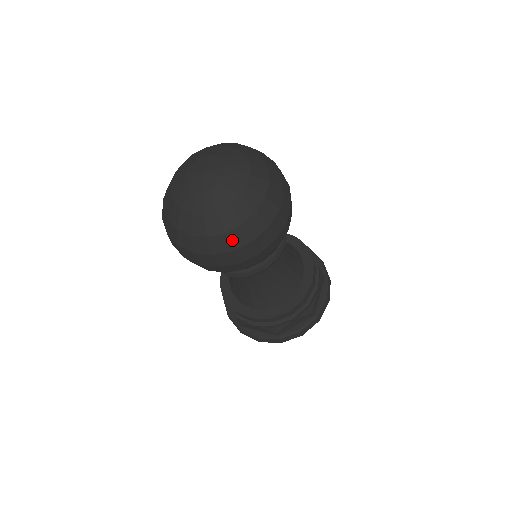
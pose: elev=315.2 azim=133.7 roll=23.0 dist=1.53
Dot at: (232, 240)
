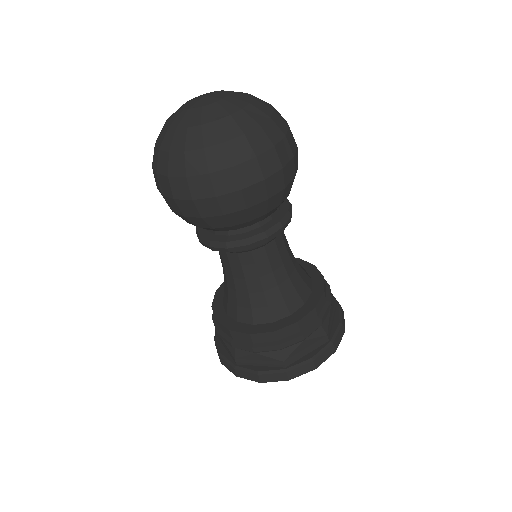
Dot at: (233, 152)
